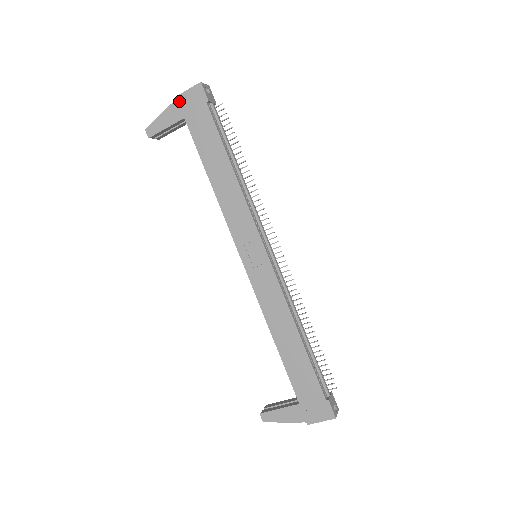
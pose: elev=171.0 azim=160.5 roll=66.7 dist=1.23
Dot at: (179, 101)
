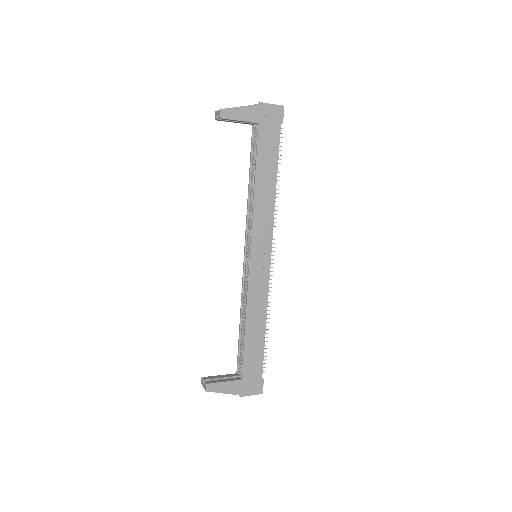
Dot at: (261, 107)
